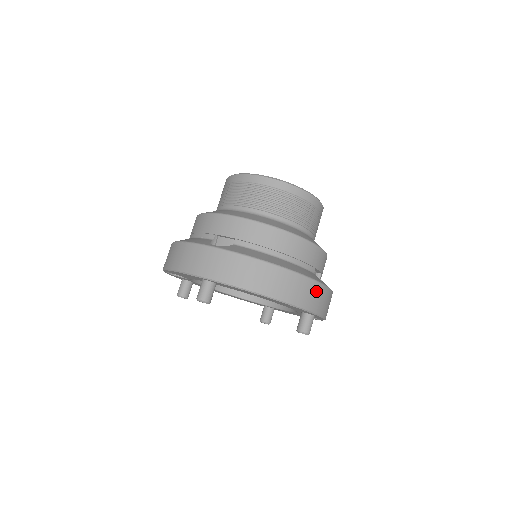
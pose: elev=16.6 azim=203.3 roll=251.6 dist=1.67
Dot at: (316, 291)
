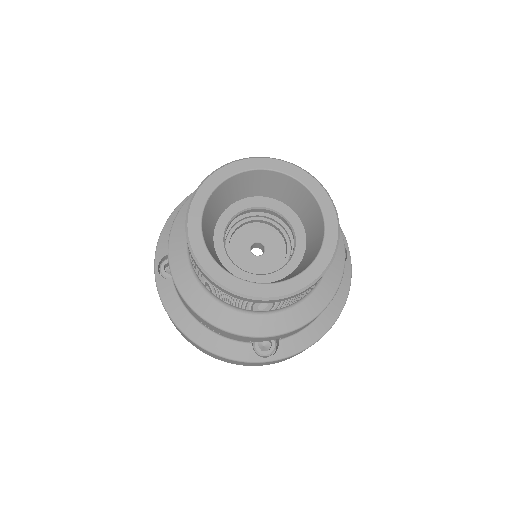
Dot at: (234, 361)
